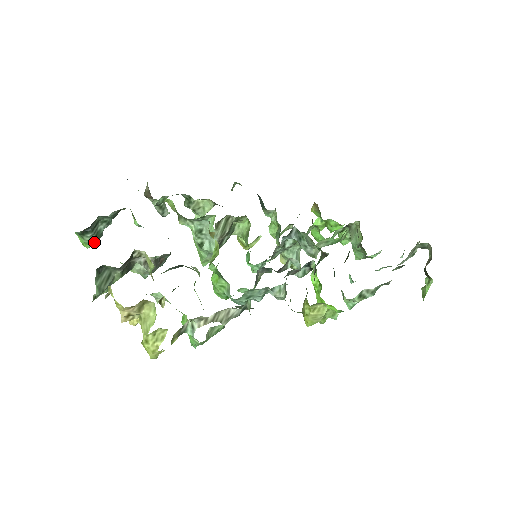
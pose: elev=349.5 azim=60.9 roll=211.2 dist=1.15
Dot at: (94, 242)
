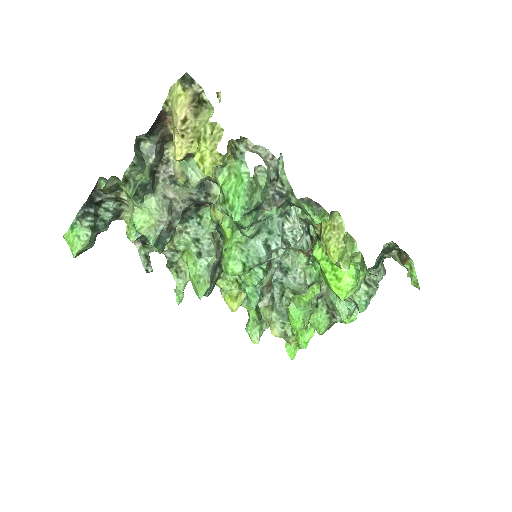
Dot at: (91, 232)
